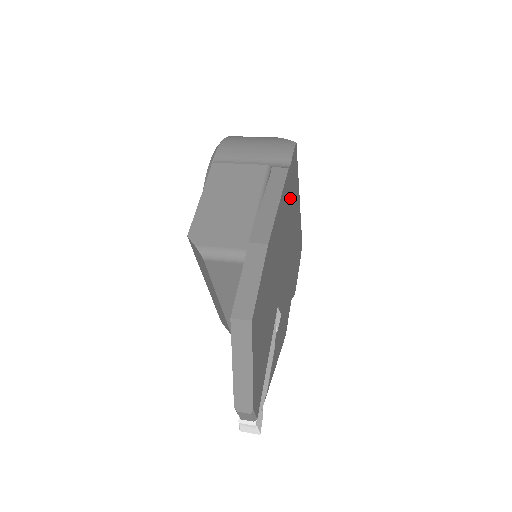
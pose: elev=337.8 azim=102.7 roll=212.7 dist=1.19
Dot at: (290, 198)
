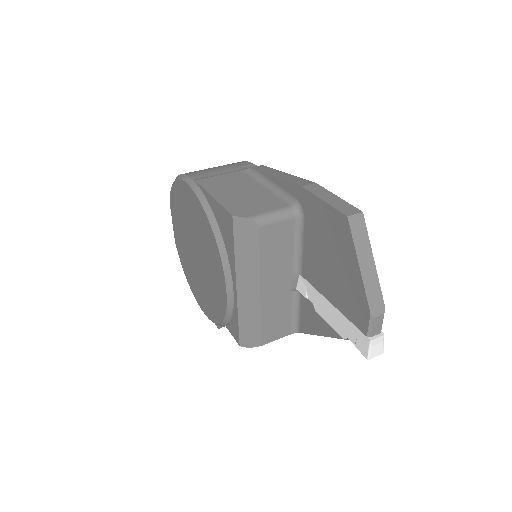
Dot at: occluded
